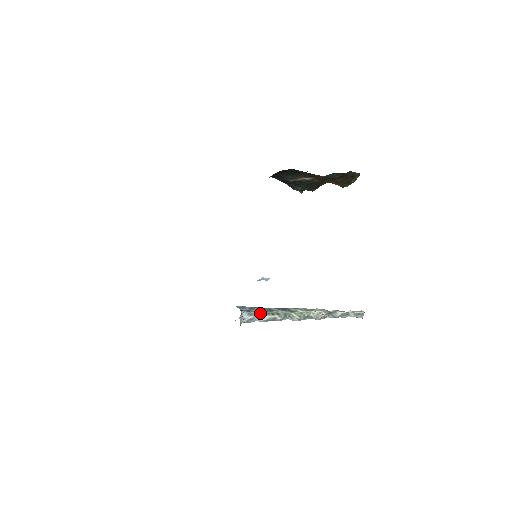
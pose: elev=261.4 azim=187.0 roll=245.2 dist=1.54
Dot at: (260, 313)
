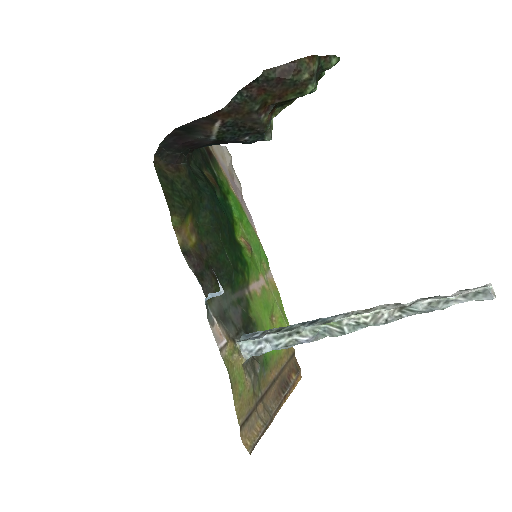
Dot at: (271, 338)
